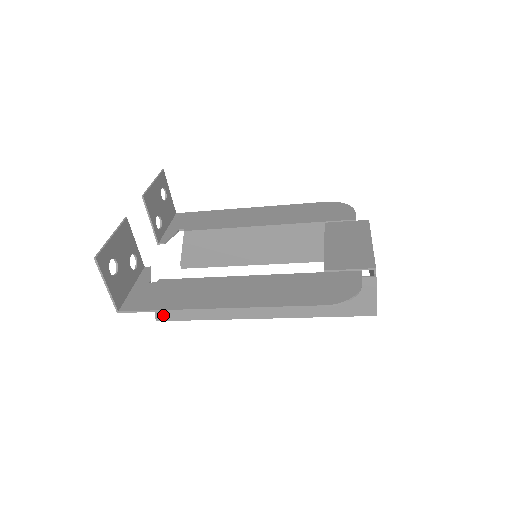
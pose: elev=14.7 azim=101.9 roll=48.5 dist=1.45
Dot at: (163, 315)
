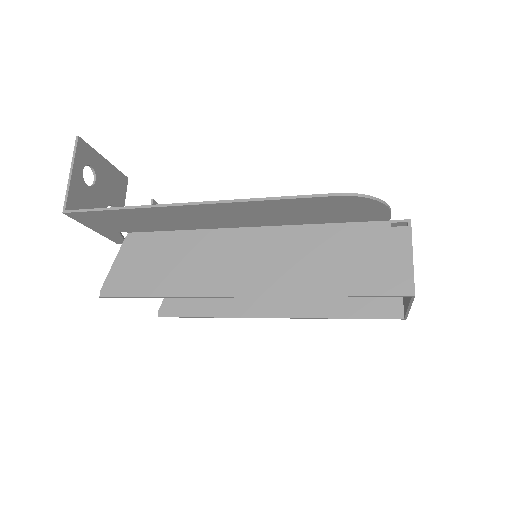
Dot at: (112, 287)
